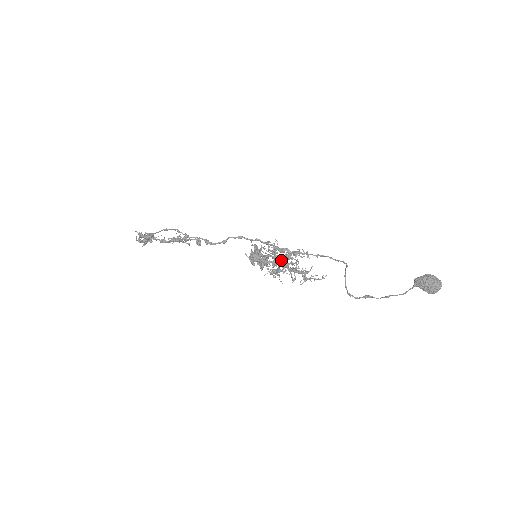
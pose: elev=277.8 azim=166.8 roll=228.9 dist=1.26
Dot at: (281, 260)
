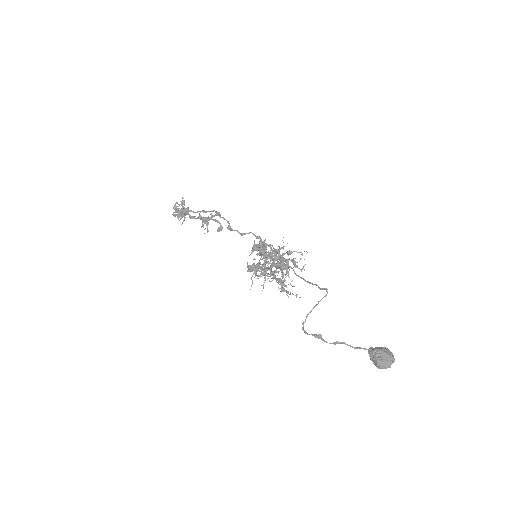
Dot at: occluded
